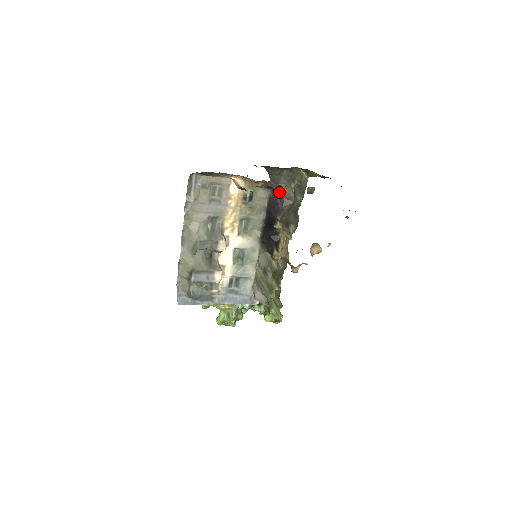
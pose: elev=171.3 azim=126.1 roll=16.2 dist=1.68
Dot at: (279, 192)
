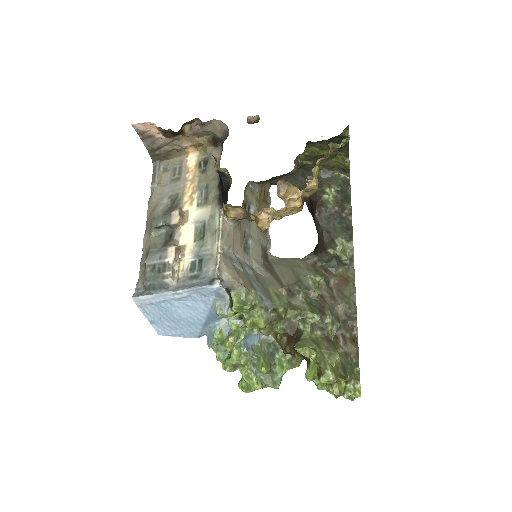
Dot at: (221, 137)
